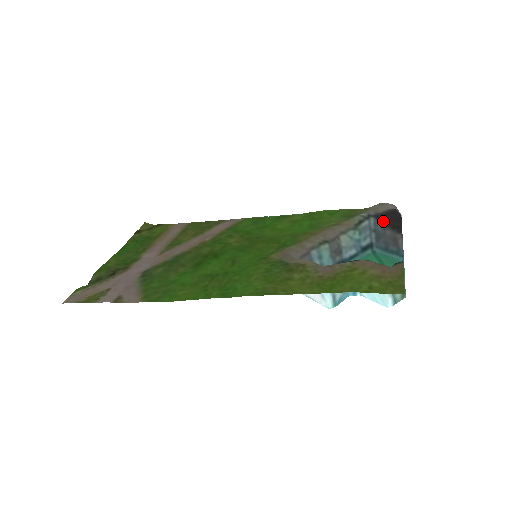
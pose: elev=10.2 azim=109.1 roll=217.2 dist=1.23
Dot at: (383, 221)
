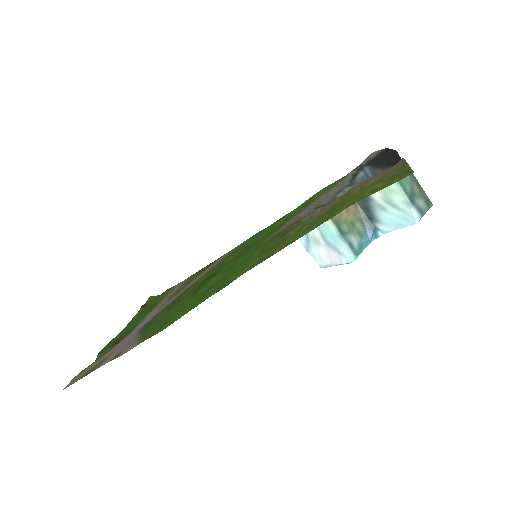
Dot at: (379, 164)
